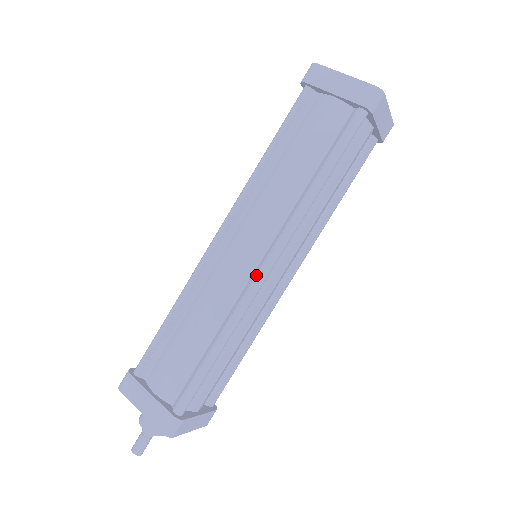
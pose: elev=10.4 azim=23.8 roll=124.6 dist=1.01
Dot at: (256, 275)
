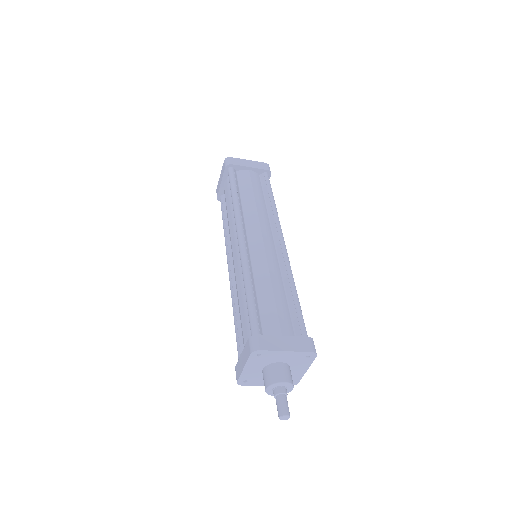
Dot at: occluded
